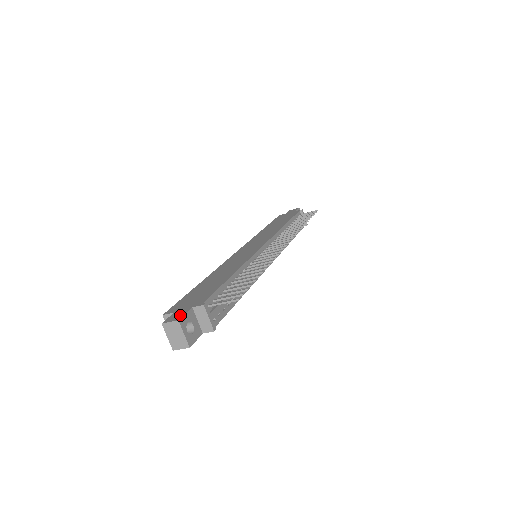
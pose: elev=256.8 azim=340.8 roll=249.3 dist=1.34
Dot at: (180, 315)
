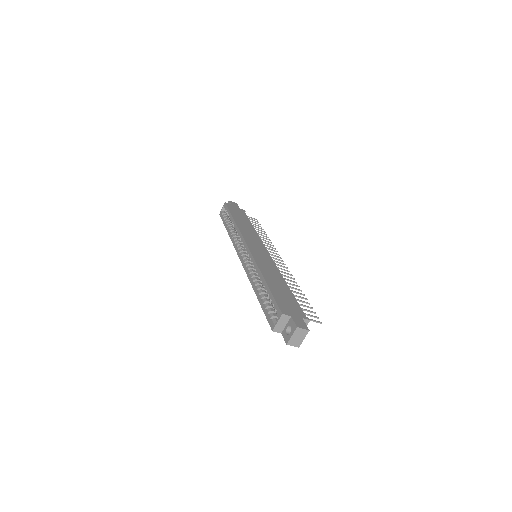
Dot at: (304, 324)
